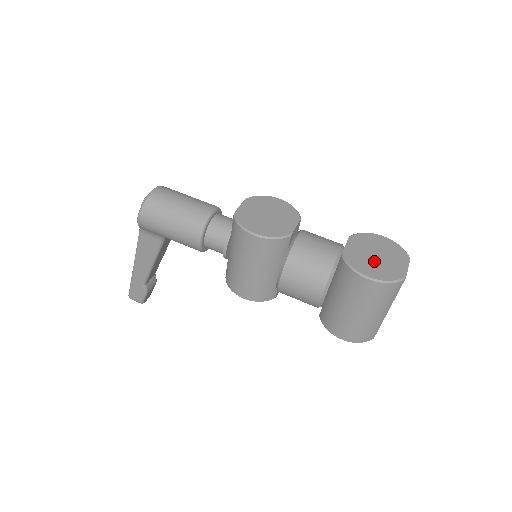
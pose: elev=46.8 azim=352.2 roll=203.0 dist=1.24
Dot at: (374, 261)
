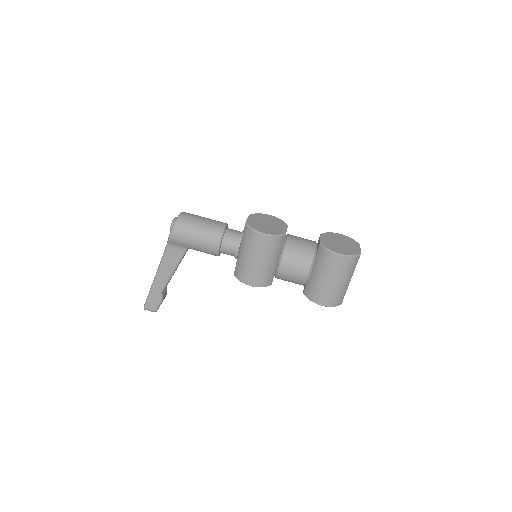
Dot at: (340, 246)
